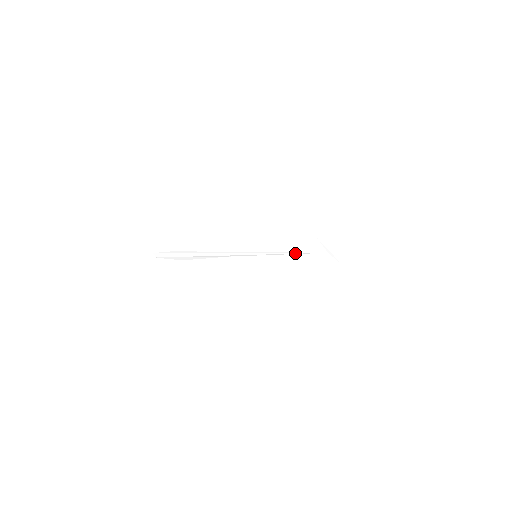
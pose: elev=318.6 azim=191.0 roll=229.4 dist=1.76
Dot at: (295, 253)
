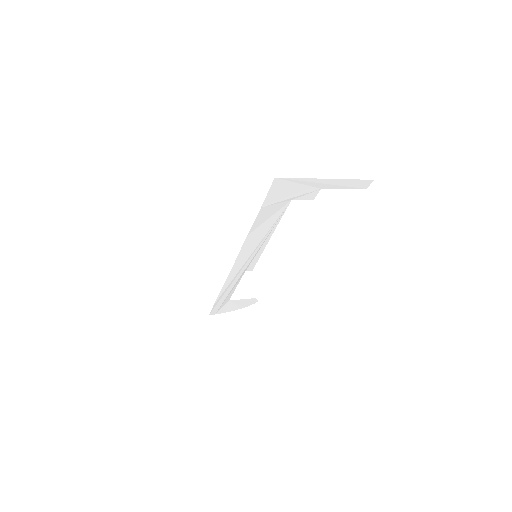
Dot at: (272, 227)
